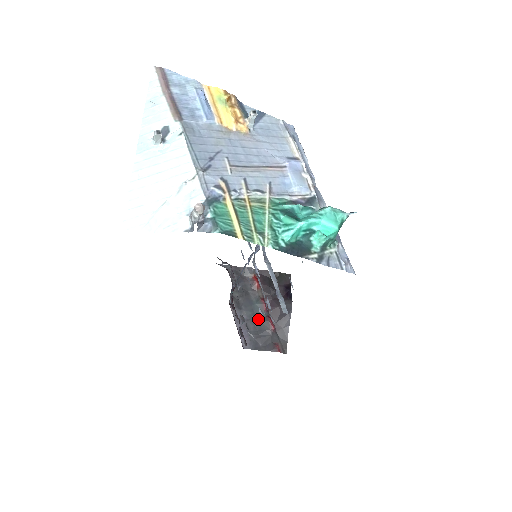
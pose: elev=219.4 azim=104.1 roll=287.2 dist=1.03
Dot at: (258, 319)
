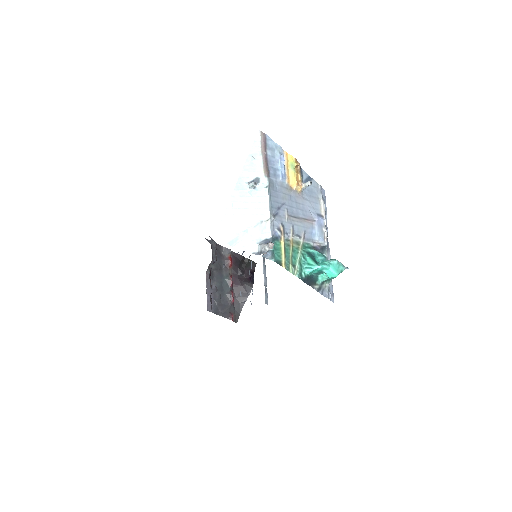
Dot at: (224, 291)
